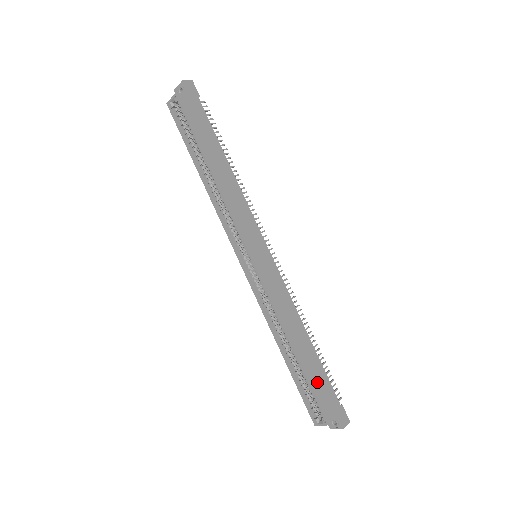
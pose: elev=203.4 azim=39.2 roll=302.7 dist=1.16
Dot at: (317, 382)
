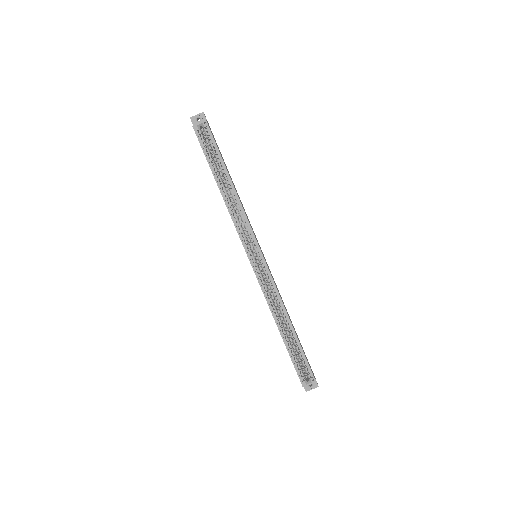
Dot at: occluded
